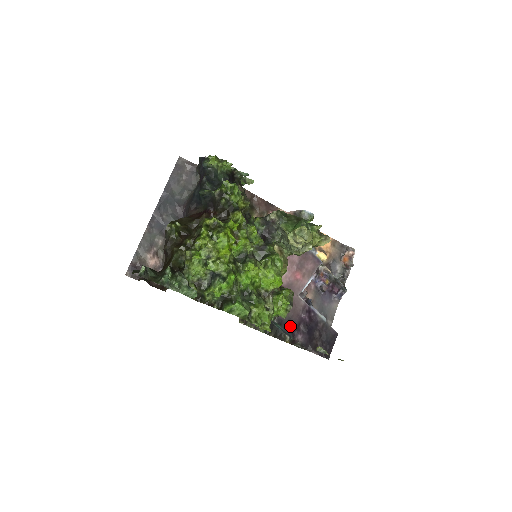
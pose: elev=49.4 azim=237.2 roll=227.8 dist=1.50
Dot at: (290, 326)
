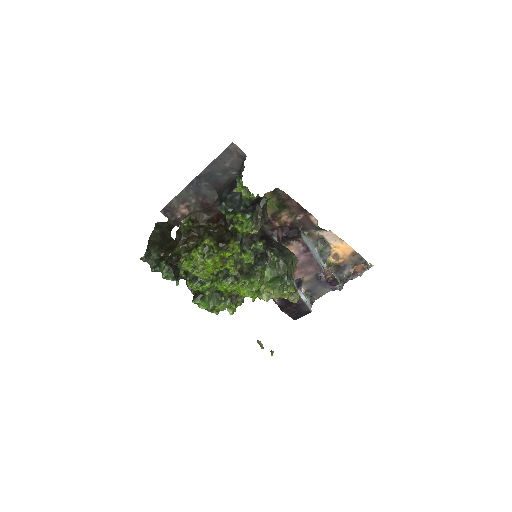
Dot at: occluded
